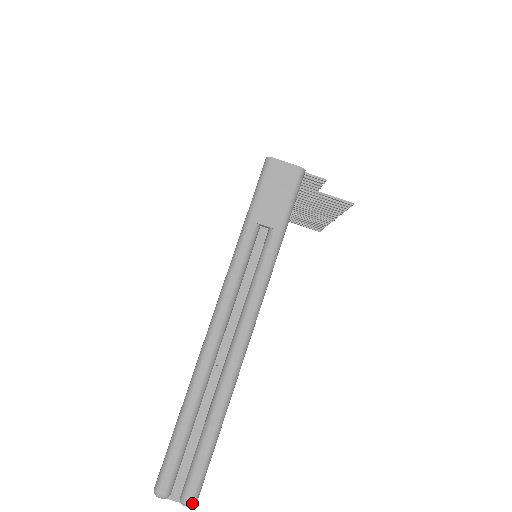
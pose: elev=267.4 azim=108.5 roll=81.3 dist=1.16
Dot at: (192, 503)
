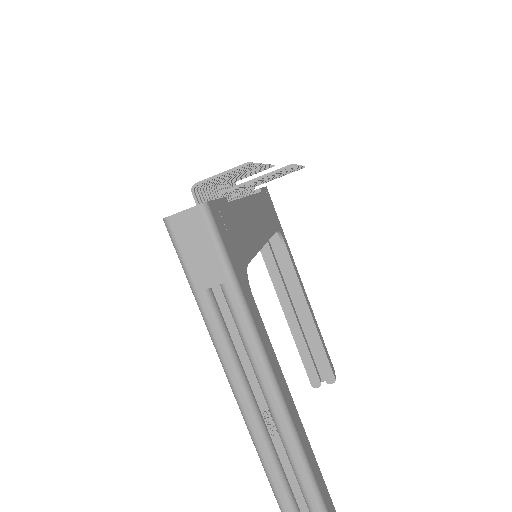
Dot at: out of frame
